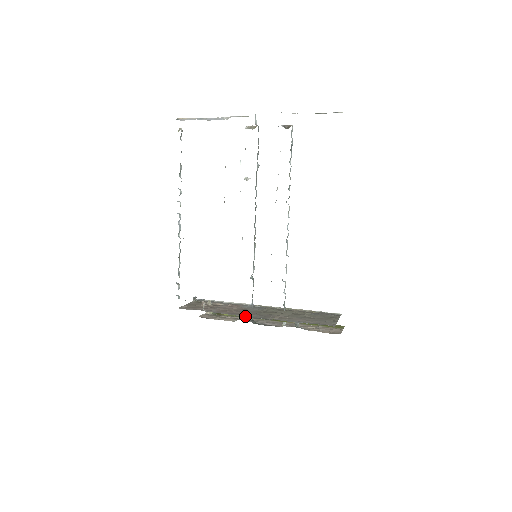
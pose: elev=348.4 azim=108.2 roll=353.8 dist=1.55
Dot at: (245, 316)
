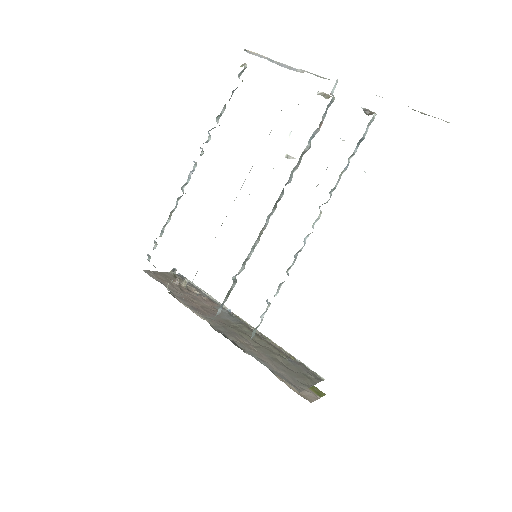
Dot at: (205, 319)
